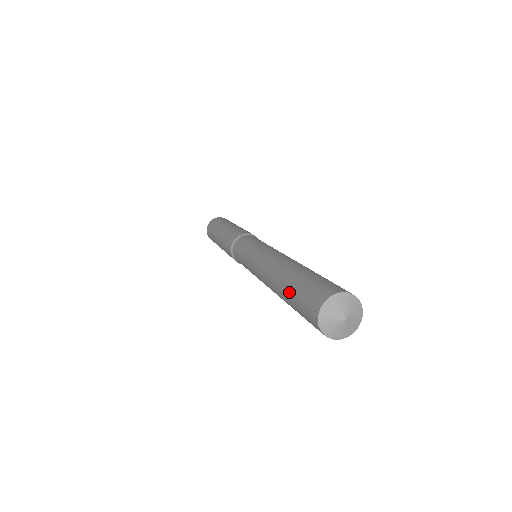
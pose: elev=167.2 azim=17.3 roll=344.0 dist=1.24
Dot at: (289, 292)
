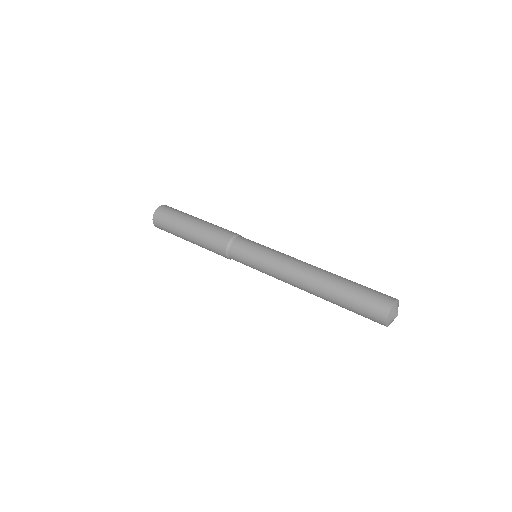
Dot at: (345, 300)
